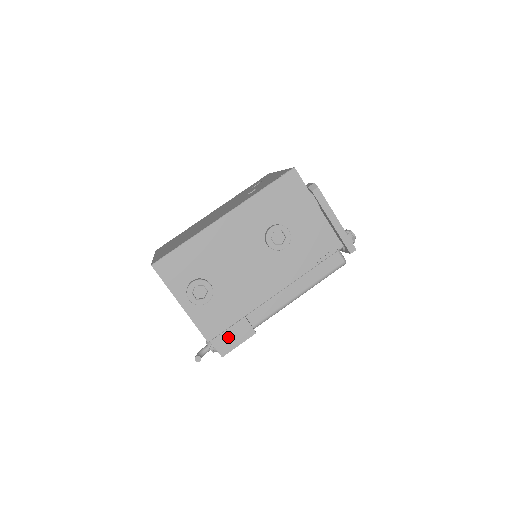
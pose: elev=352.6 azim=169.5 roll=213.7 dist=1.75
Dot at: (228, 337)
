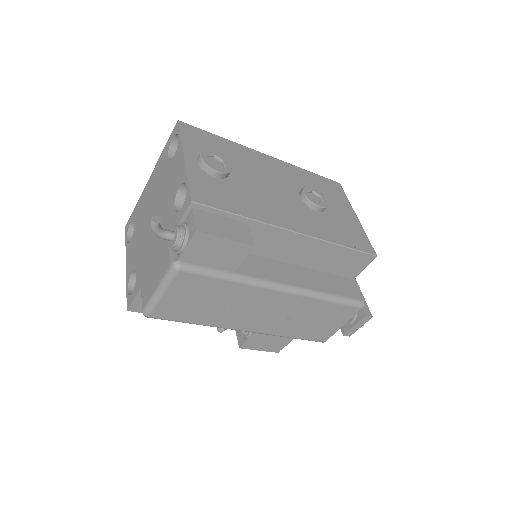
Dot at: (217, 222)
